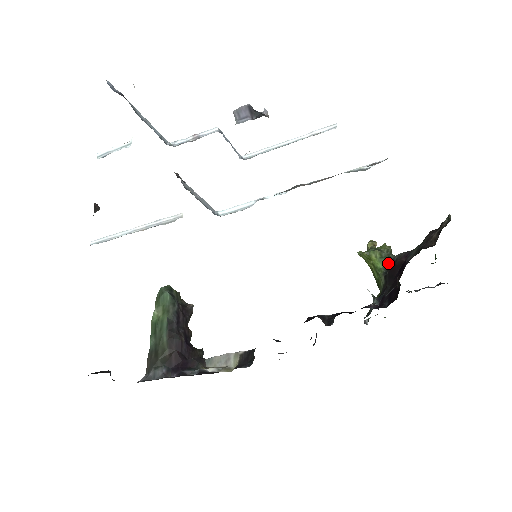
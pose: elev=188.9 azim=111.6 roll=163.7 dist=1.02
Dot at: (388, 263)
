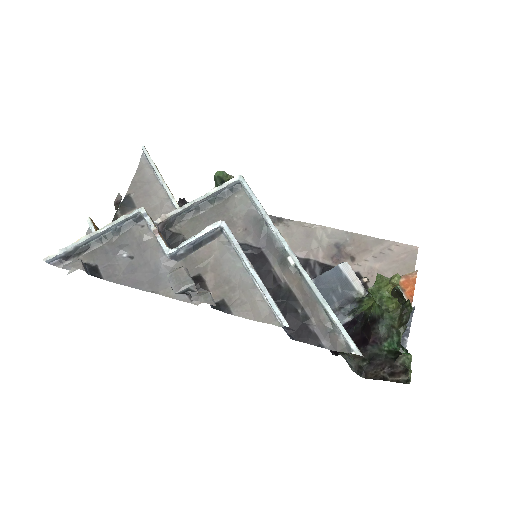
Dot at: (375, 317)
